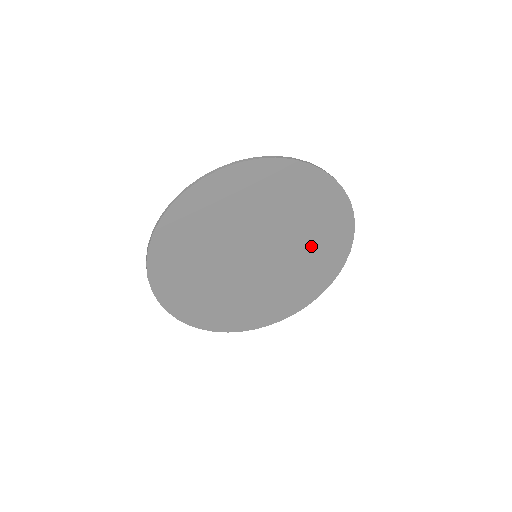
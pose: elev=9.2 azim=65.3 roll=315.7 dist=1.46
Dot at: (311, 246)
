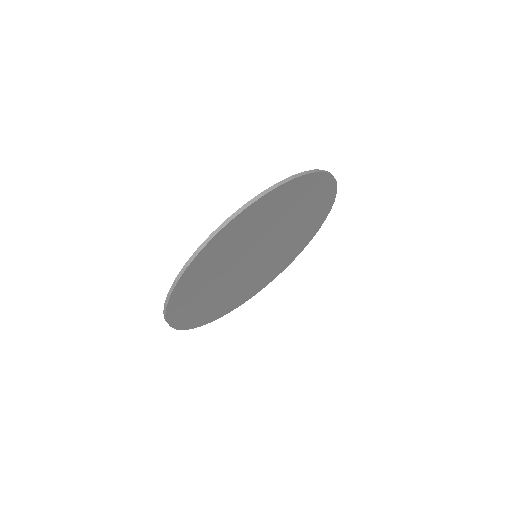
Dot at: (301, 225)
